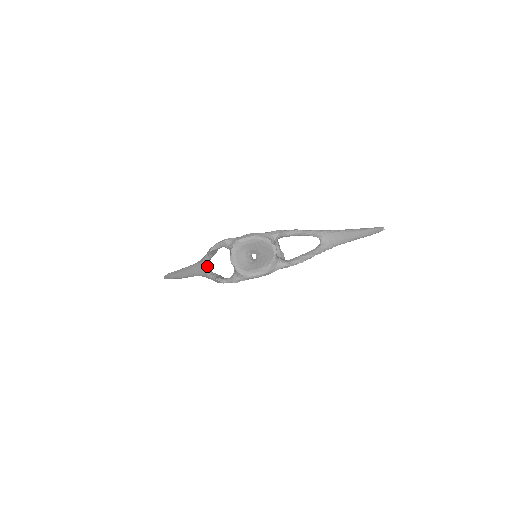
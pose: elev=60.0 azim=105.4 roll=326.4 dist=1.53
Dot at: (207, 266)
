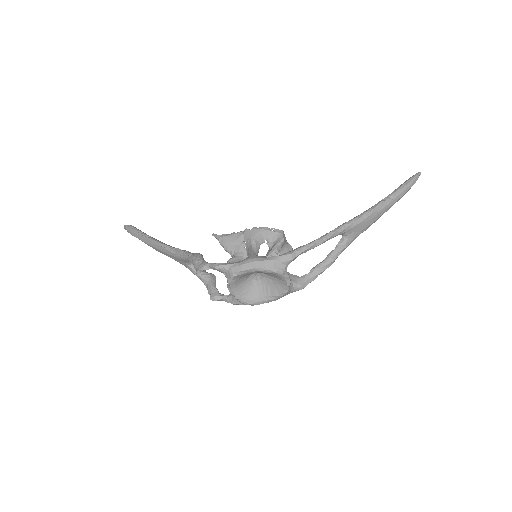
Dot at: (190, 261)
